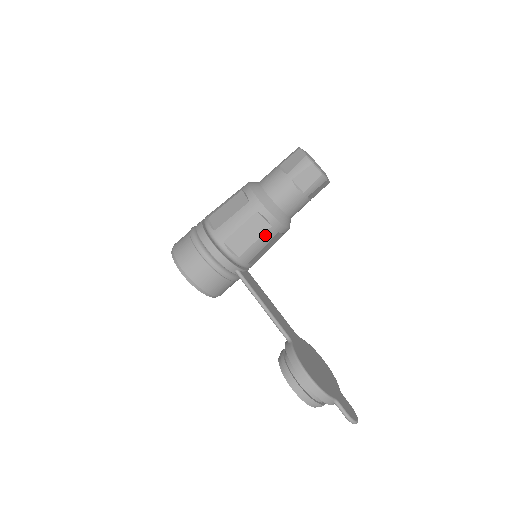
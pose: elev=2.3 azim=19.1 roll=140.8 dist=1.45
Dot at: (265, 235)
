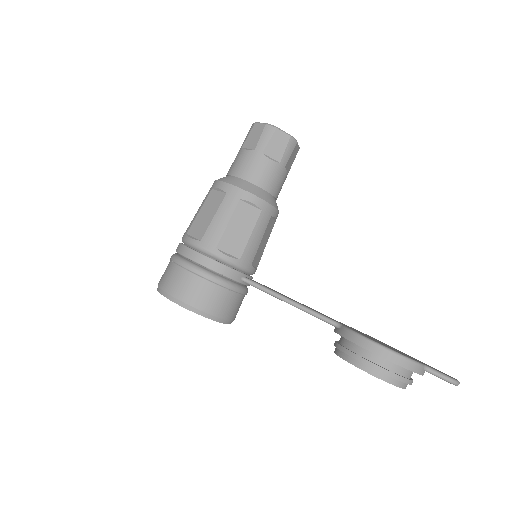
Dot at: (258, 223)
